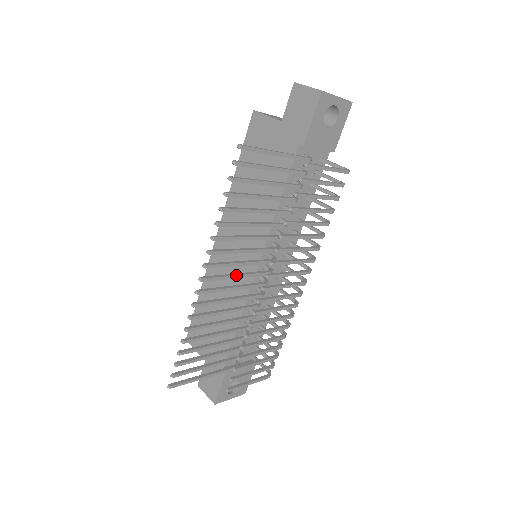
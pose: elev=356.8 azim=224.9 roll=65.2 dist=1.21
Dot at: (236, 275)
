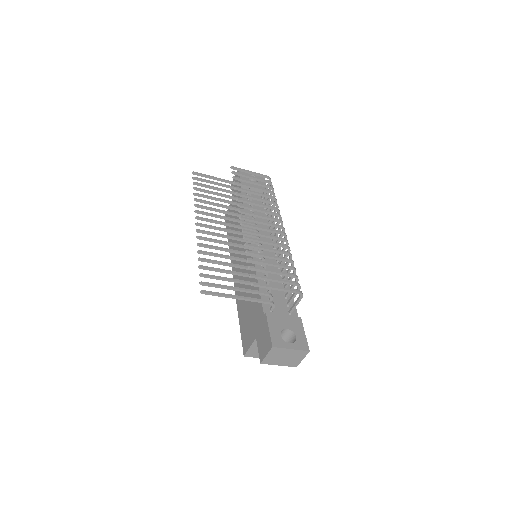
Dot at: (225, 229)
